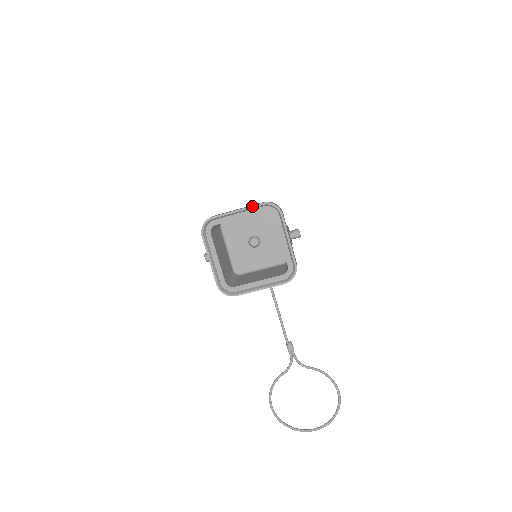
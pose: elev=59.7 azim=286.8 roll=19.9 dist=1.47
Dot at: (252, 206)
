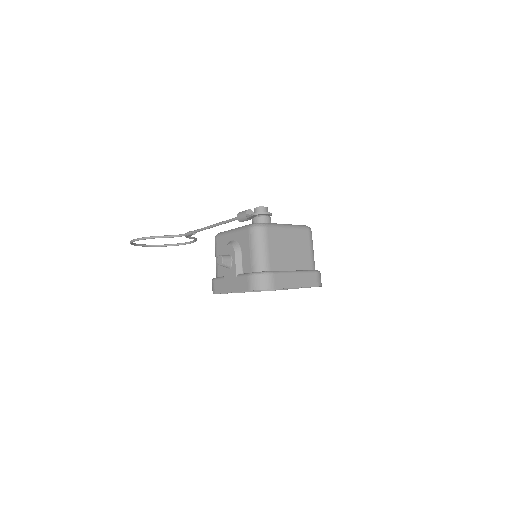
Dot at: occluded
